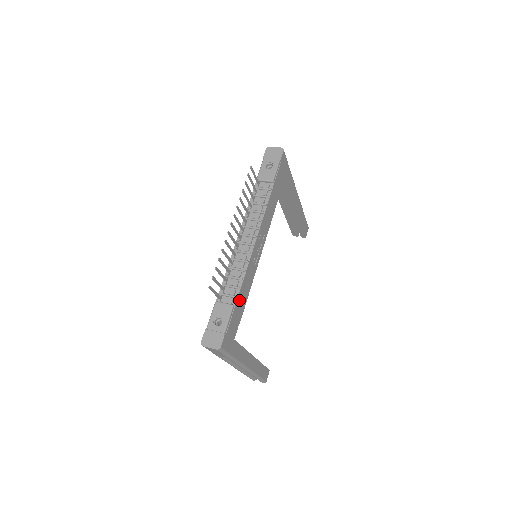
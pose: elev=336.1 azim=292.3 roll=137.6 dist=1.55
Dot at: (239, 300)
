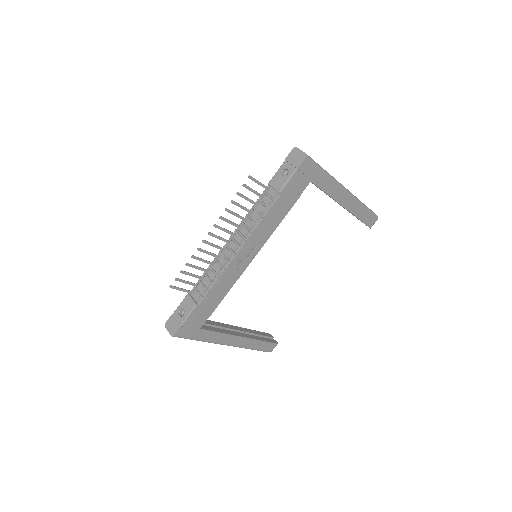
Dot at: (207, 300)
